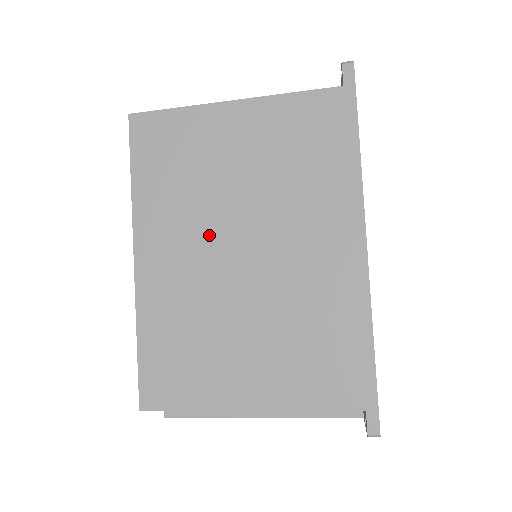
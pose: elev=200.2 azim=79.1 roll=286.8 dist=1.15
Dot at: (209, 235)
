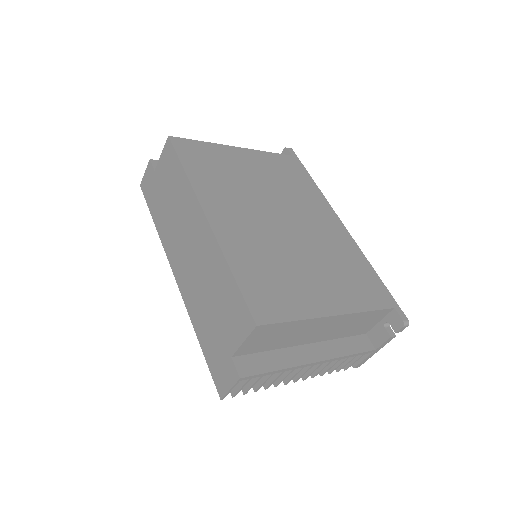
Dot at: (255, 208)
